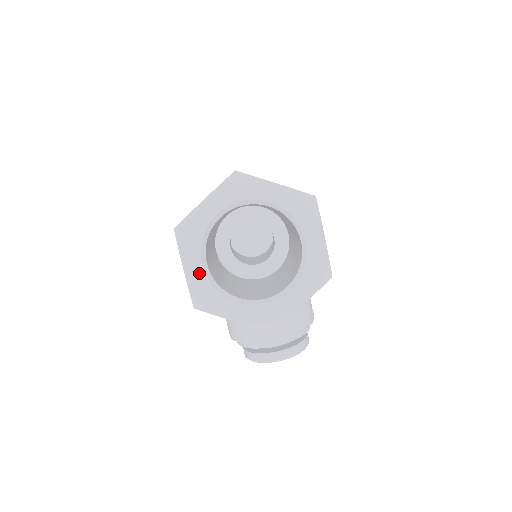
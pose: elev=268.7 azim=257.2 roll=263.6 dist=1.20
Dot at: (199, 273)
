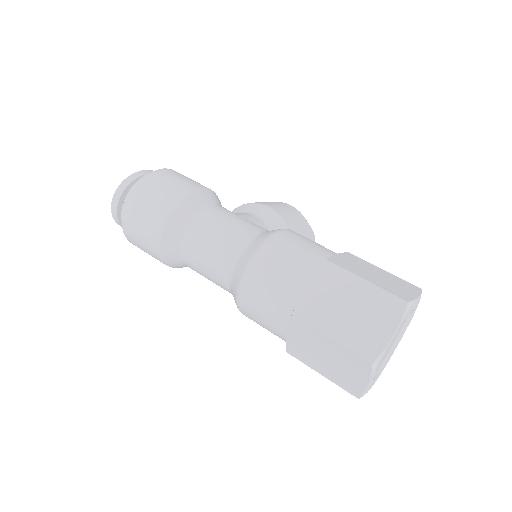
Dot at: occluded
